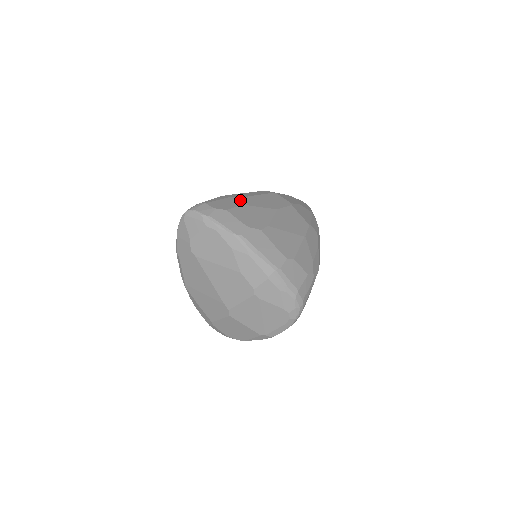
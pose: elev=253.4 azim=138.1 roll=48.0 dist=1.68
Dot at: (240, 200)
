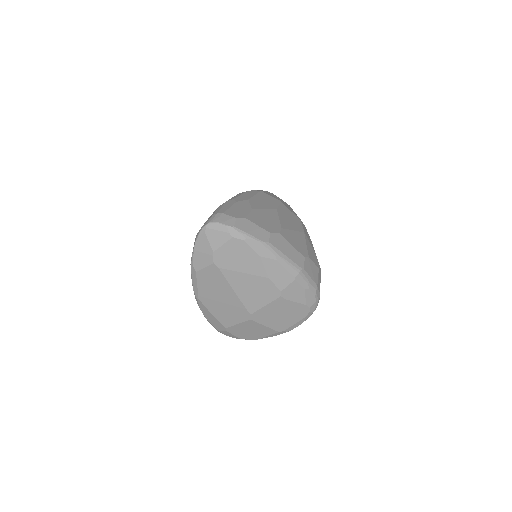
Dot at: (246, 205)
